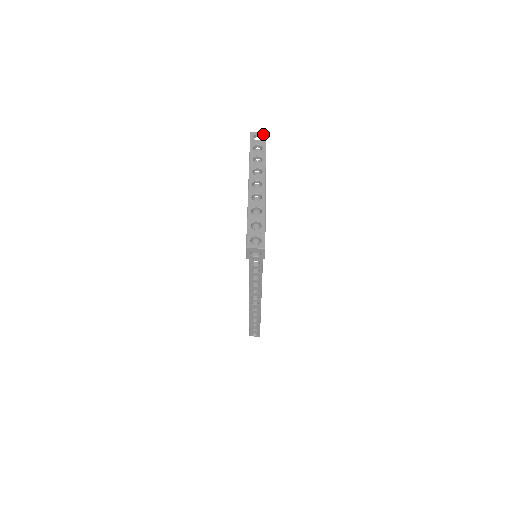
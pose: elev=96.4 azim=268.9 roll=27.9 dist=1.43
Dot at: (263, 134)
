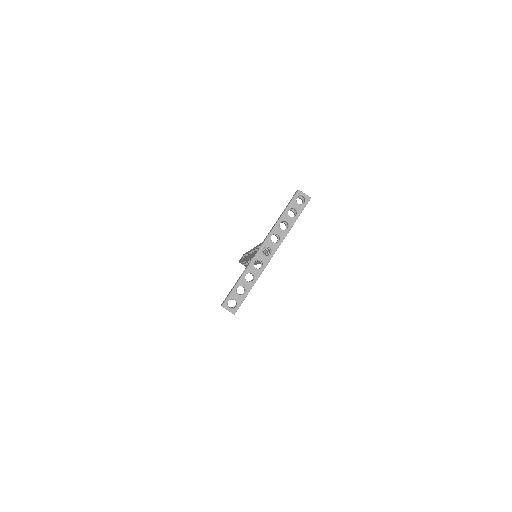
Dot at: (307, 199)
